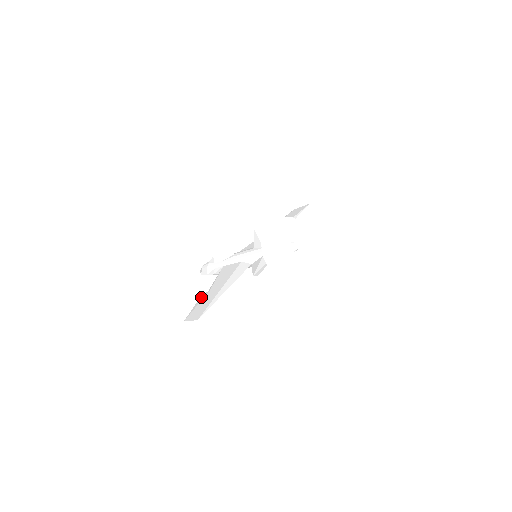
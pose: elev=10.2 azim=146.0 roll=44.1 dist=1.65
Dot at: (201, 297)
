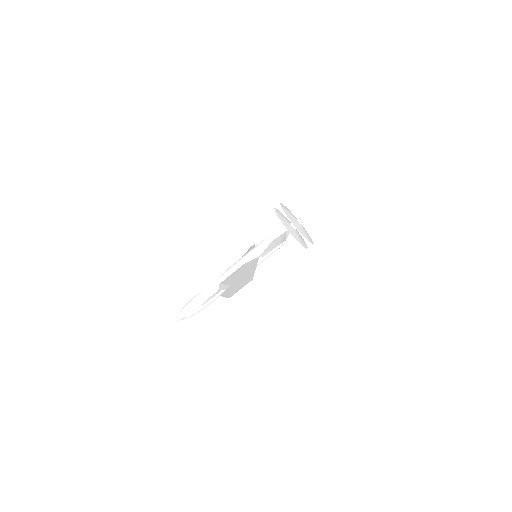
Dot at: (224, 293)
